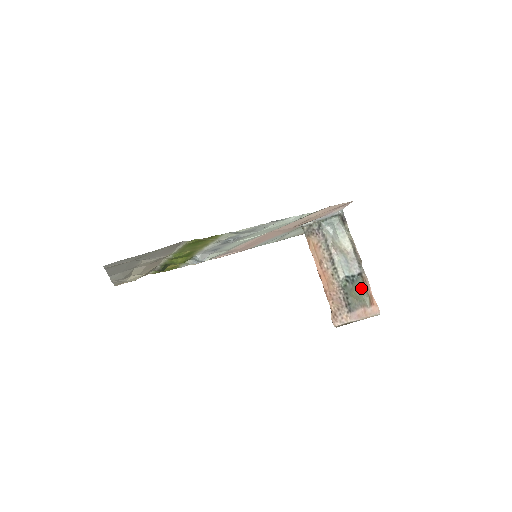
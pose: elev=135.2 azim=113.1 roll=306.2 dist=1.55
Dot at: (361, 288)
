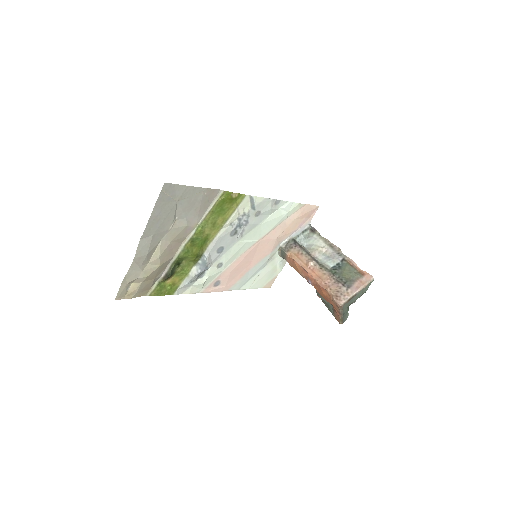
Dot at: (349, 268)
